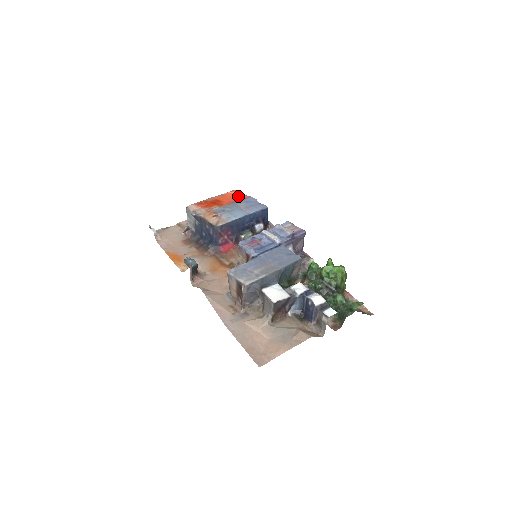
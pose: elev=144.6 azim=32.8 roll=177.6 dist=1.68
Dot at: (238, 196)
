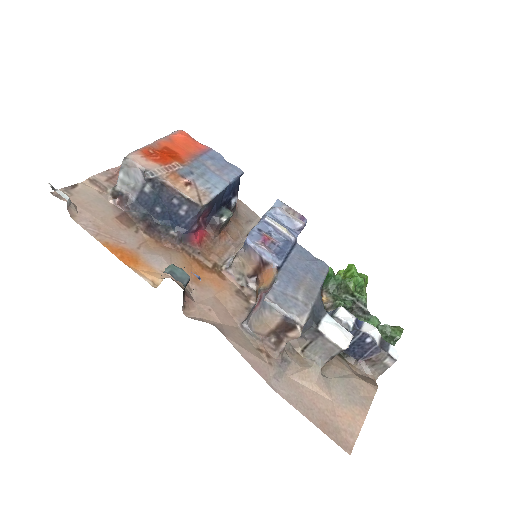
Dot at: (193, 144)
